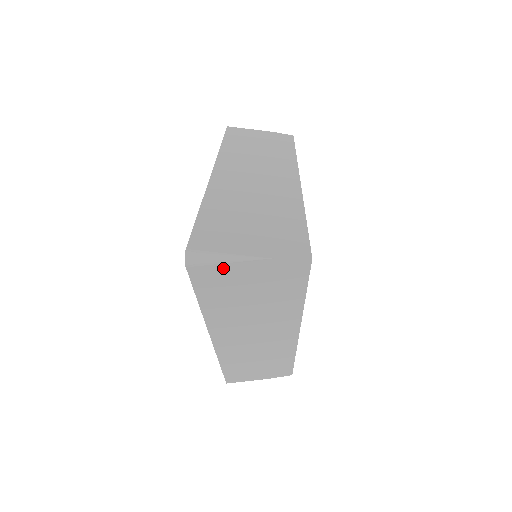
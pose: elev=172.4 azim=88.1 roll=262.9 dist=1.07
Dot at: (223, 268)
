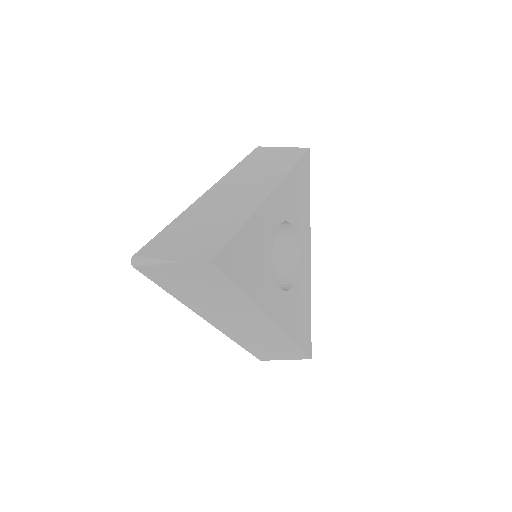
Dot at: (158, 268)
